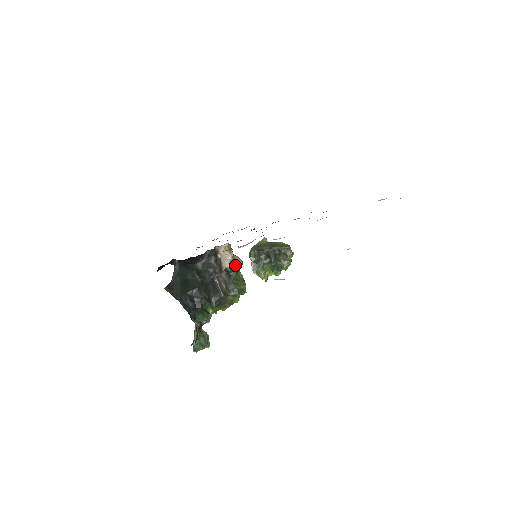
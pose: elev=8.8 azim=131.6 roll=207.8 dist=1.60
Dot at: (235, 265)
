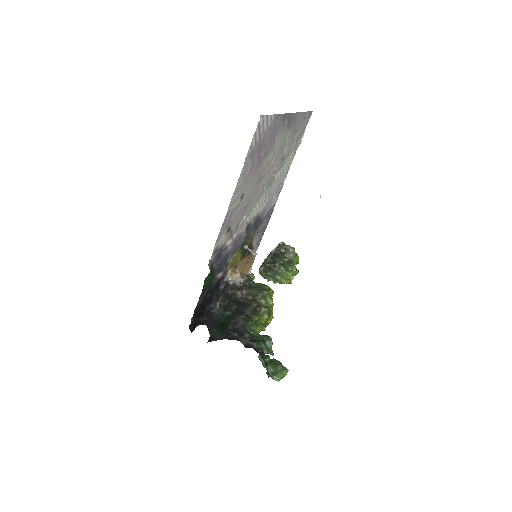
Dot at: (247, 277)
